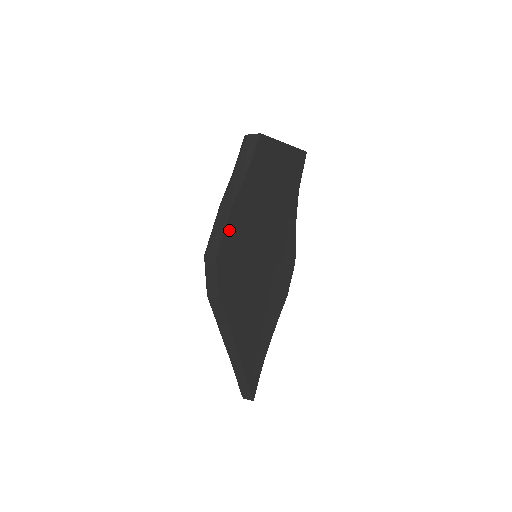
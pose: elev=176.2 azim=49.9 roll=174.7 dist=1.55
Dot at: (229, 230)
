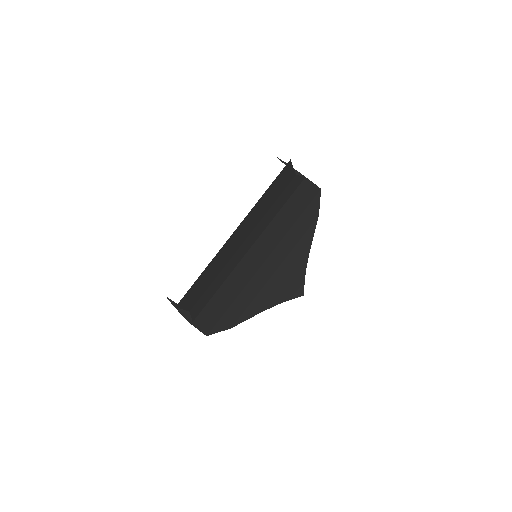
Dot at: (205, 321)
